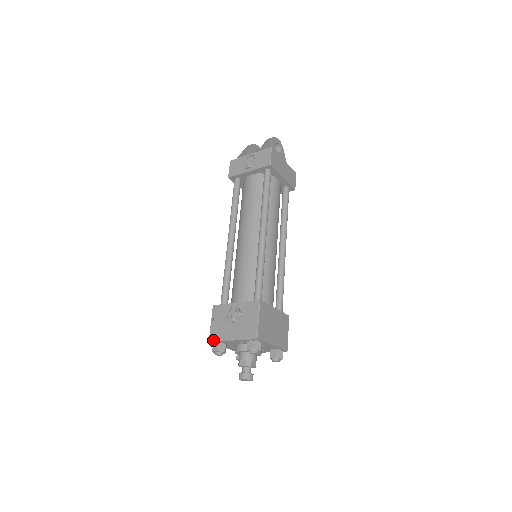
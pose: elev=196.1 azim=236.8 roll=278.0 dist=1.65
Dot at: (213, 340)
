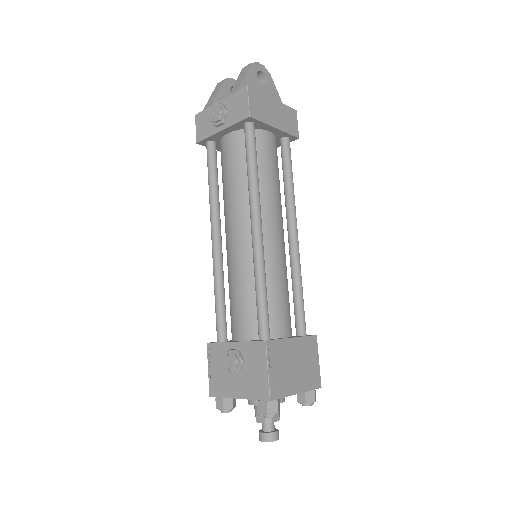
Dot at: (214, 395)
